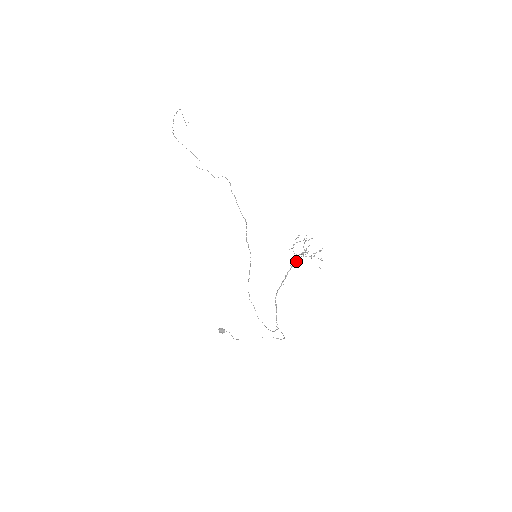
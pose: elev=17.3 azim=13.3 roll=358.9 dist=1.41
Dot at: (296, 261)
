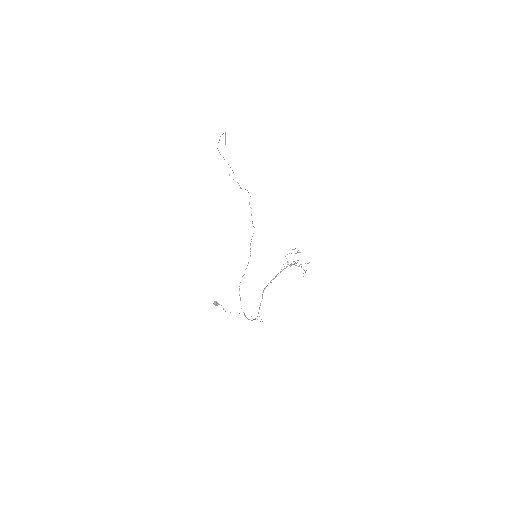
Dot at: (286, 267)
